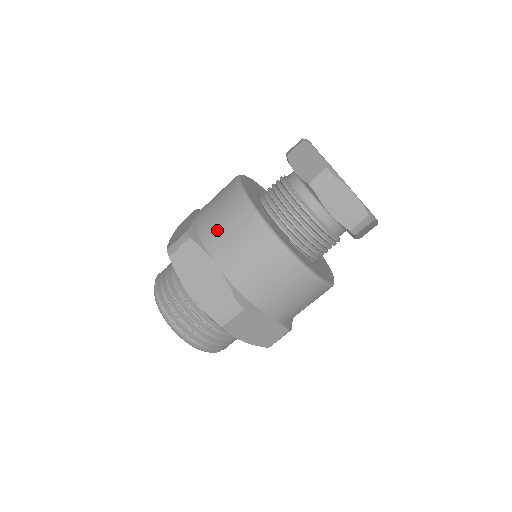
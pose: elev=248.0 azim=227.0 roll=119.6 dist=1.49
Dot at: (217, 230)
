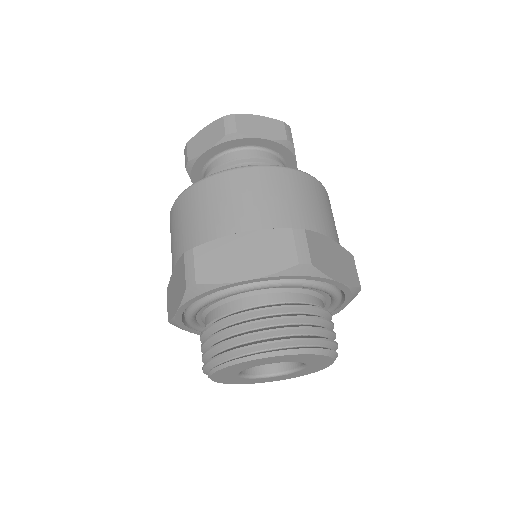
Dot at: (206, 220)
